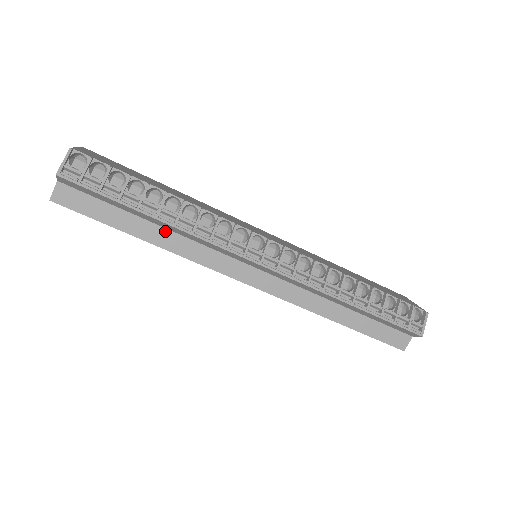
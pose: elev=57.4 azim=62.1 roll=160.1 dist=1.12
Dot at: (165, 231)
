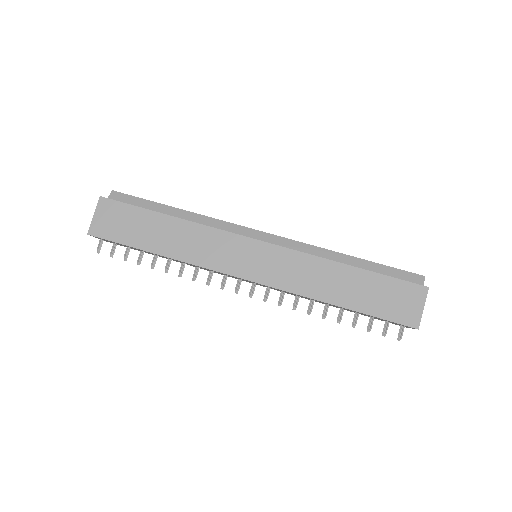
Dot at: occluded
